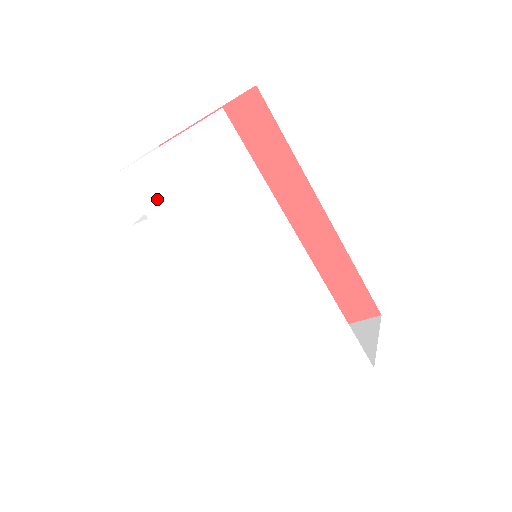
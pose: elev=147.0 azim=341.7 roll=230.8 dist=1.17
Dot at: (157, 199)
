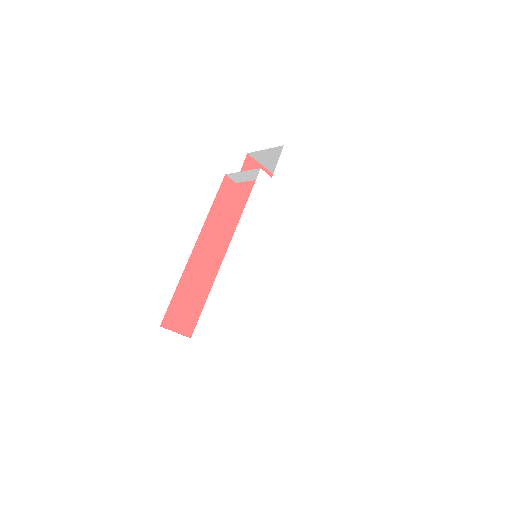
Dot at: (286, 179)
